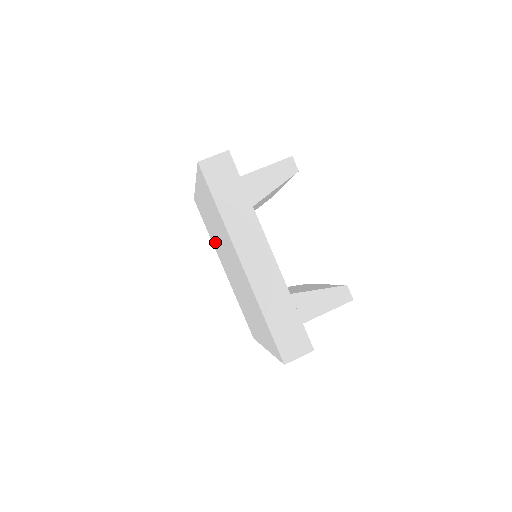
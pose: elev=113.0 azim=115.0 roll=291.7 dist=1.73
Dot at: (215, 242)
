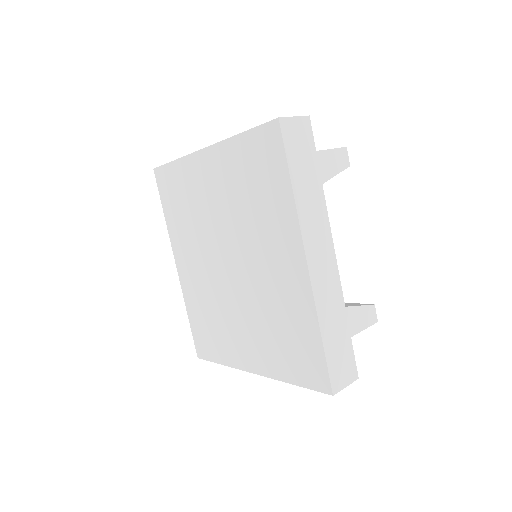
Dot at: (188, 230)
